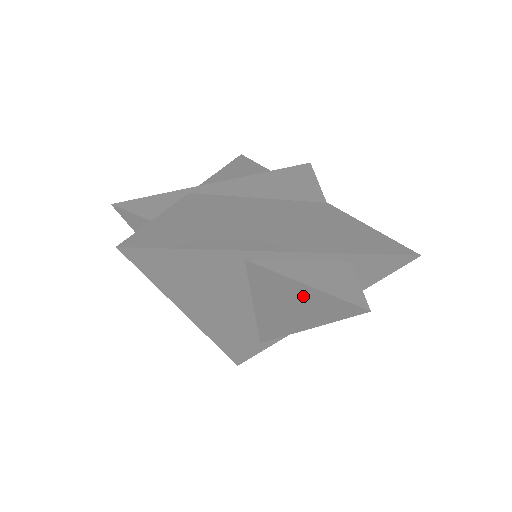
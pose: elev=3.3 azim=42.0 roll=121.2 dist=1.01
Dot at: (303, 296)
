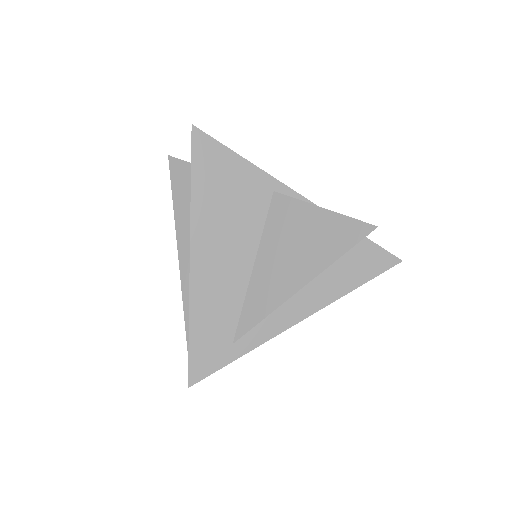
Dot at: (316, 227)
